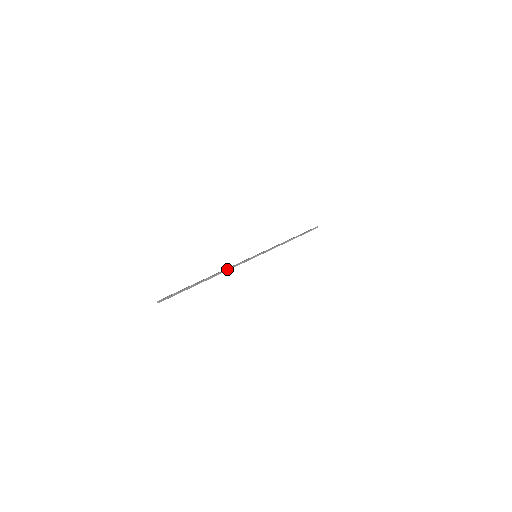
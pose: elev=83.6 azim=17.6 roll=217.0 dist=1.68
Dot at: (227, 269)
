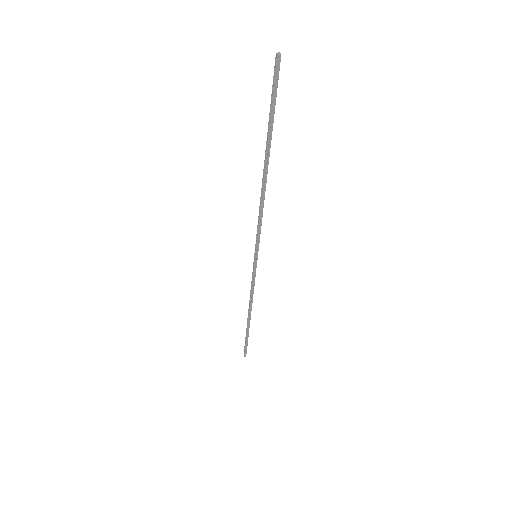
Dot at: (262, 201)
